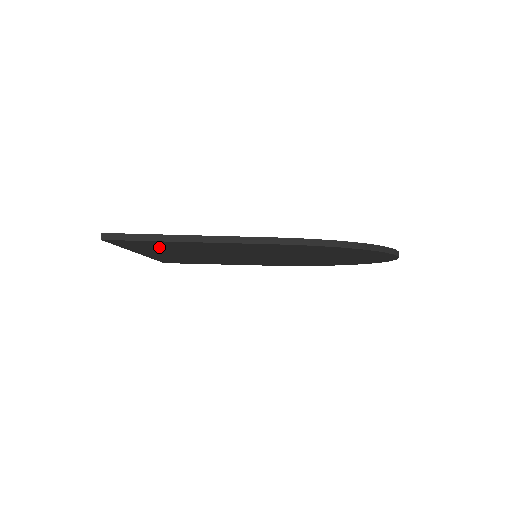
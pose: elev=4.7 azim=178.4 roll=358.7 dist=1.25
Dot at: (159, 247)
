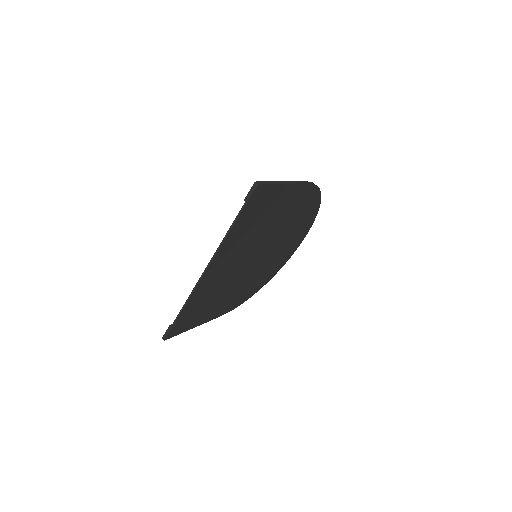
Dot at: (253, 216)
